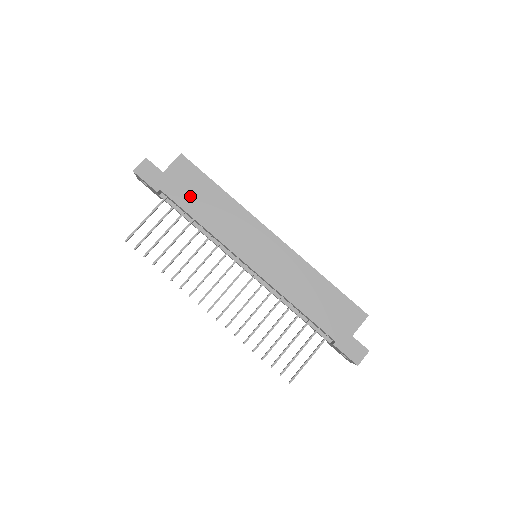
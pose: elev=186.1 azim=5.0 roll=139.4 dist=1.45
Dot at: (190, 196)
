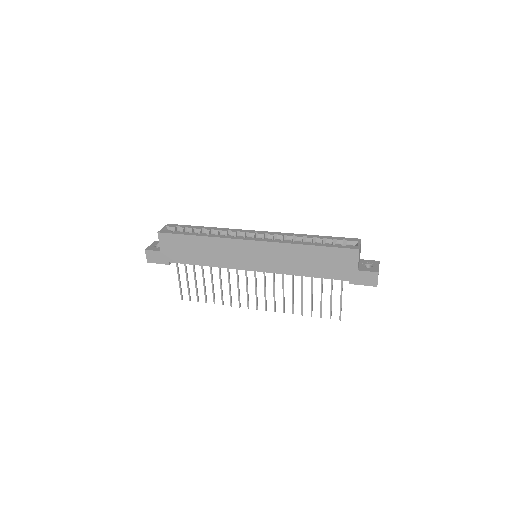
Dot at: (186, 254)
